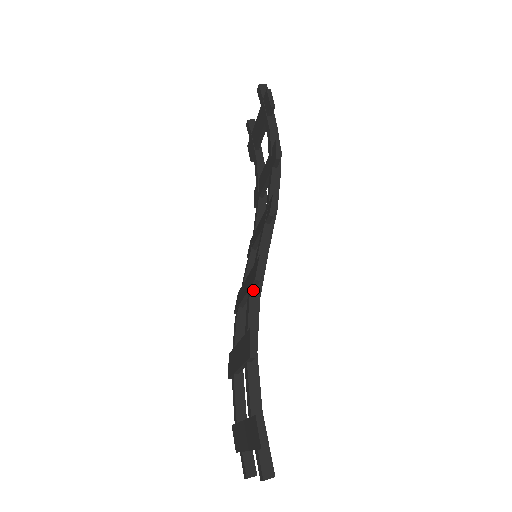
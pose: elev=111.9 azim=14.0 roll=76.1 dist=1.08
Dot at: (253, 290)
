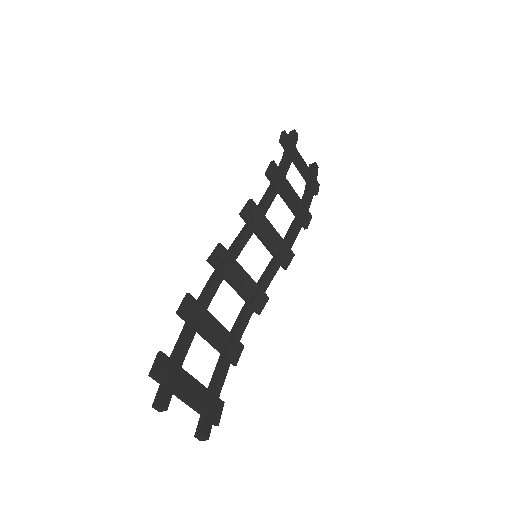
Dot at: (214, 272)
